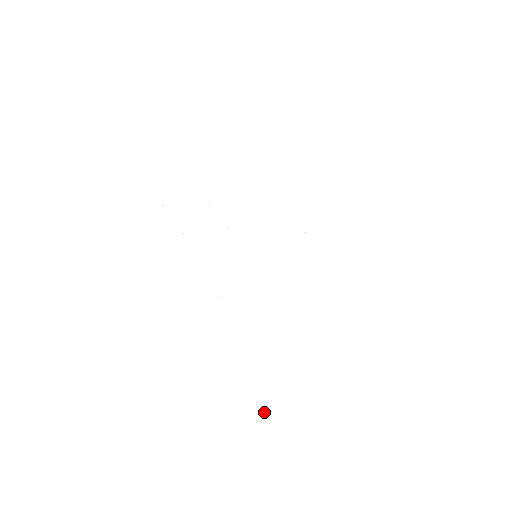
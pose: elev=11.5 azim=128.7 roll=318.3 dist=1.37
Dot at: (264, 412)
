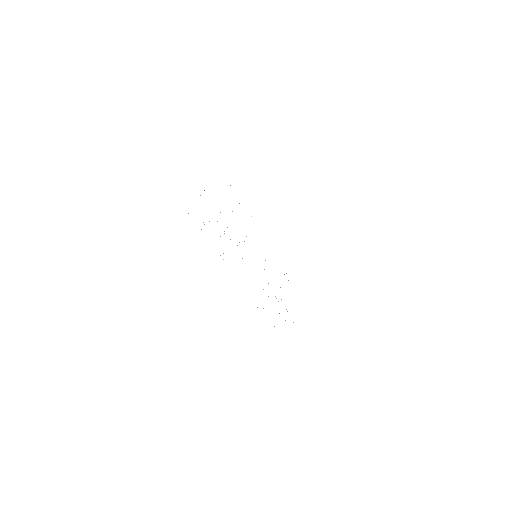
Dot at: occluded
